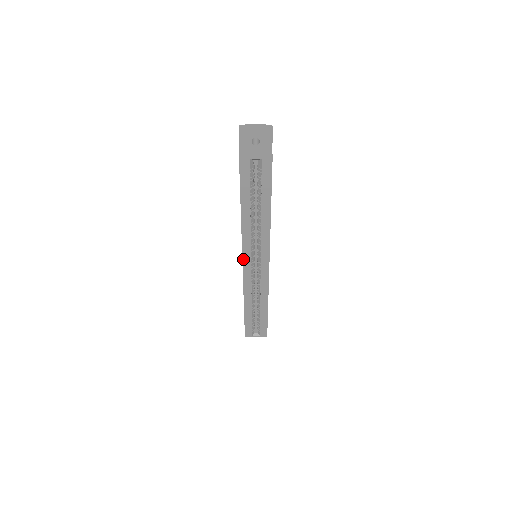
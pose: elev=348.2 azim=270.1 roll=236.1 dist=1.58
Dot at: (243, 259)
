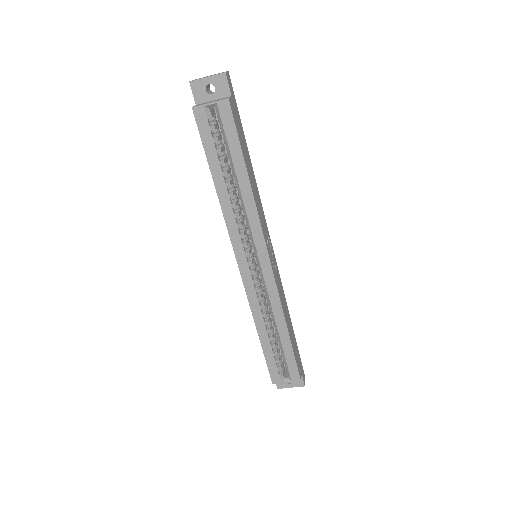
Dot at: (236, 256)
